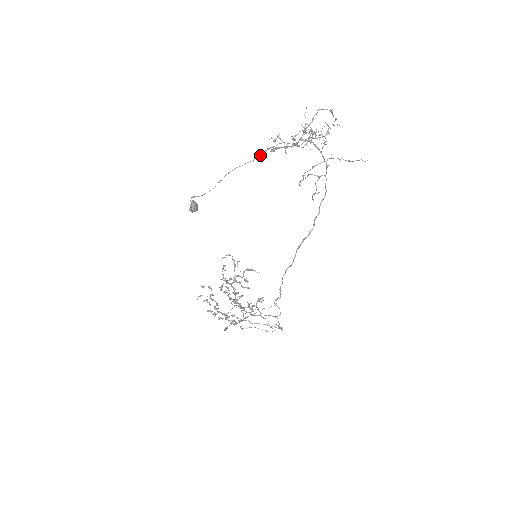
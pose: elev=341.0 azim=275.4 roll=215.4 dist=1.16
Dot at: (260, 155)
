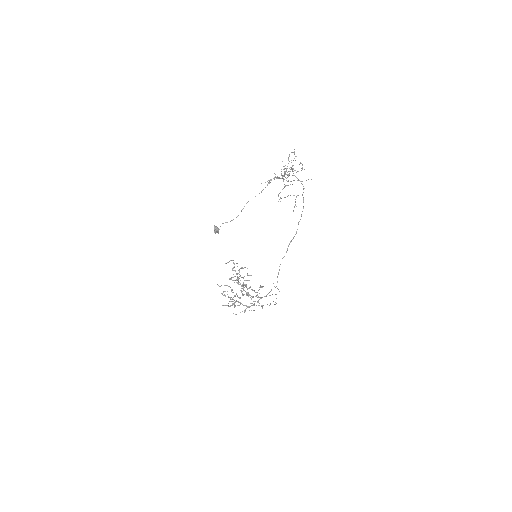
Dot at: occluded
